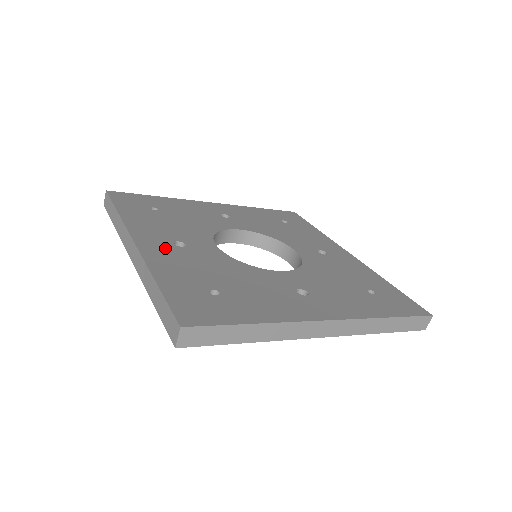
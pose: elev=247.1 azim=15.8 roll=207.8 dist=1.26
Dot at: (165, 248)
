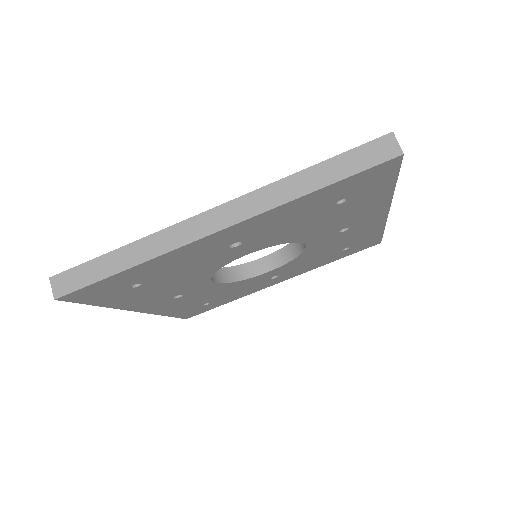
Dot at: occluded
